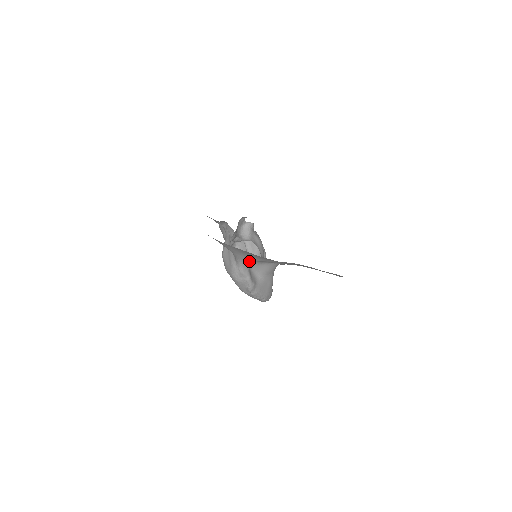
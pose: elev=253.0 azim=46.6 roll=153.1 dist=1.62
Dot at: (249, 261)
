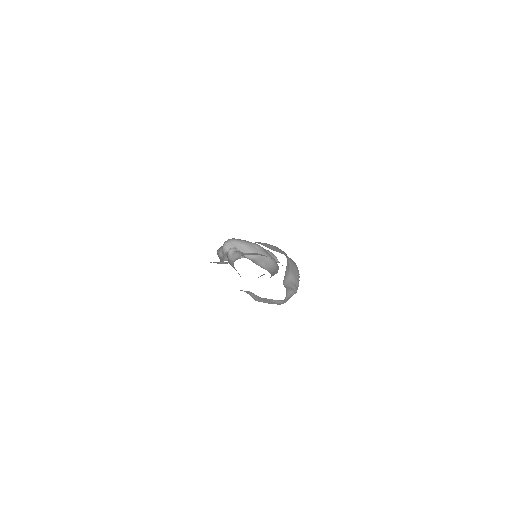
Dot at: occluded
